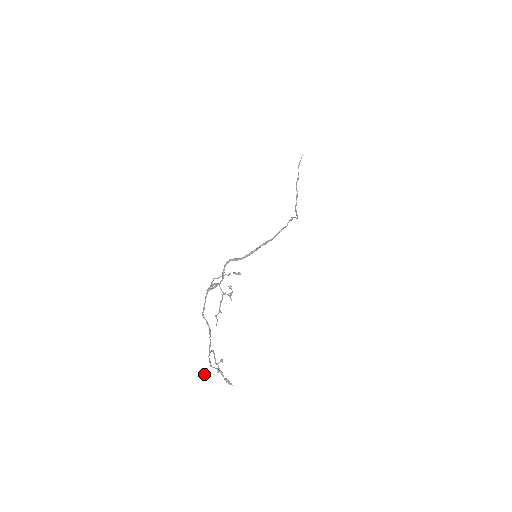
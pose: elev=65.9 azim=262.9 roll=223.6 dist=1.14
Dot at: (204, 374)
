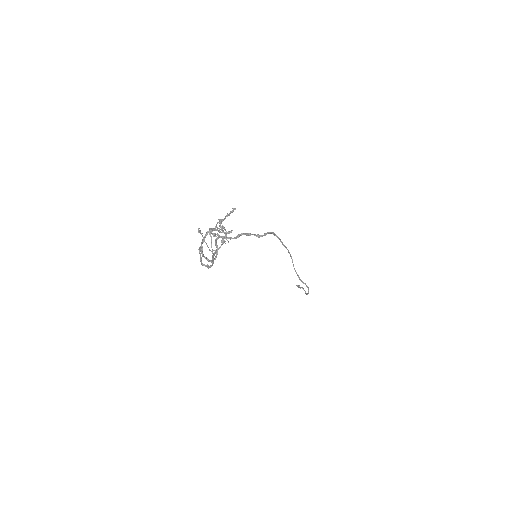
Dot at: (200, 230)
